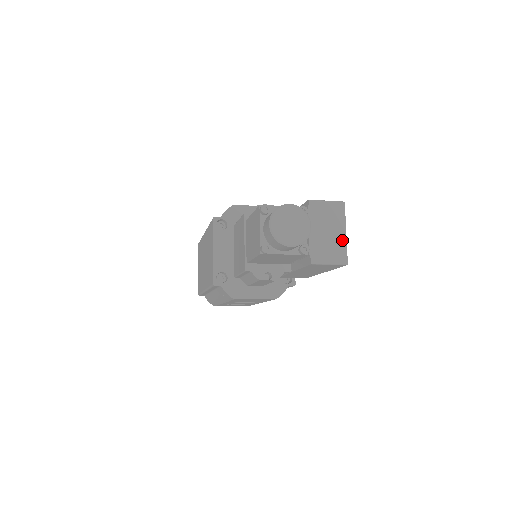
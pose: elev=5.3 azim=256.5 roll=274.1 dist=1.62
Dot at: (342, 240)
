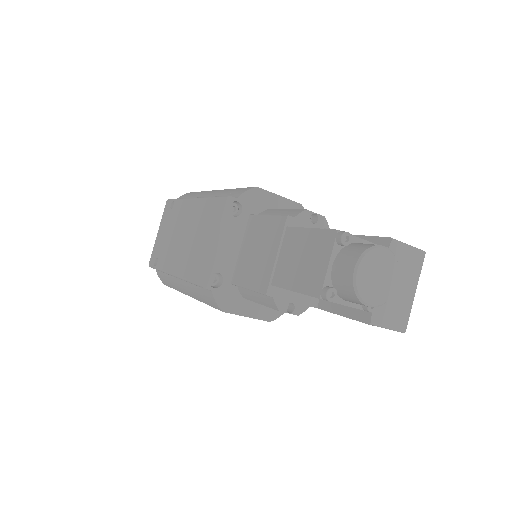
Dot at: (409, 301)
